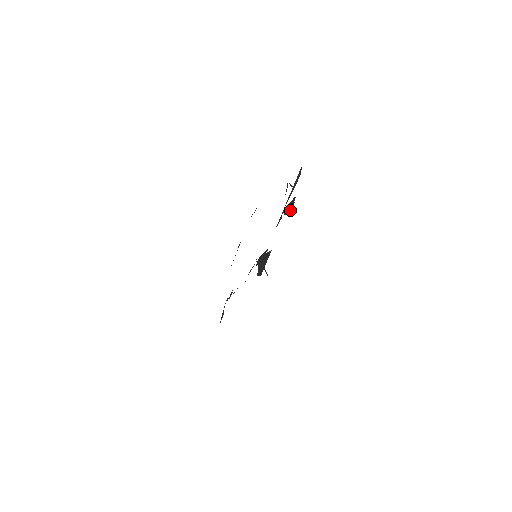
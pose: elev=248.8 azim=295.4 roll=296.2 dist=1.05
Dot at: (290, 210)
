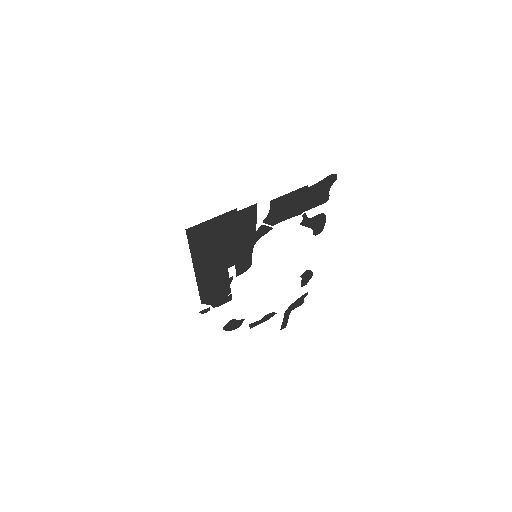
Dot at: (285, 201)
